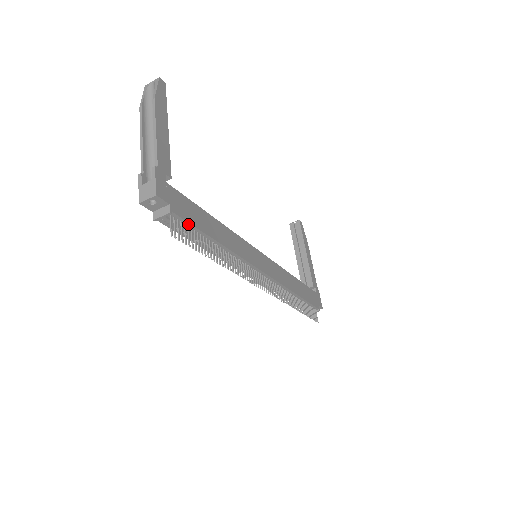
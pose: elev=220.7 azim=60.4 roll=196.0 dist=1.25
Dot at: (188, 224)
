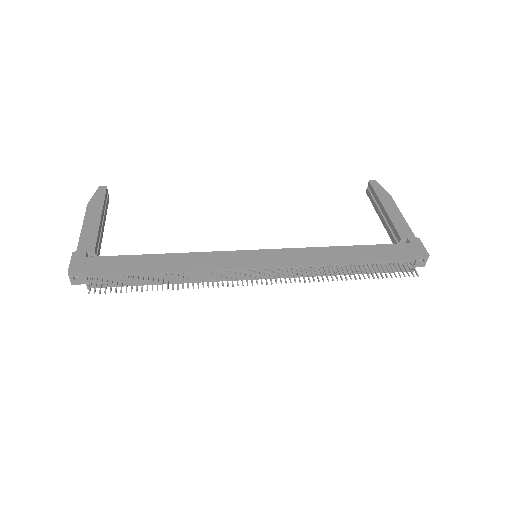
Dot at: (115, 276)
